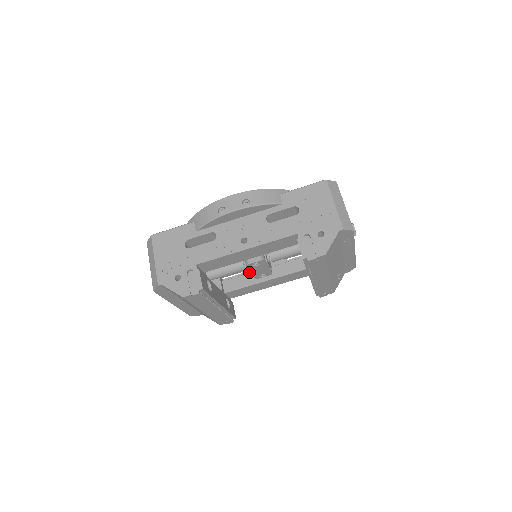
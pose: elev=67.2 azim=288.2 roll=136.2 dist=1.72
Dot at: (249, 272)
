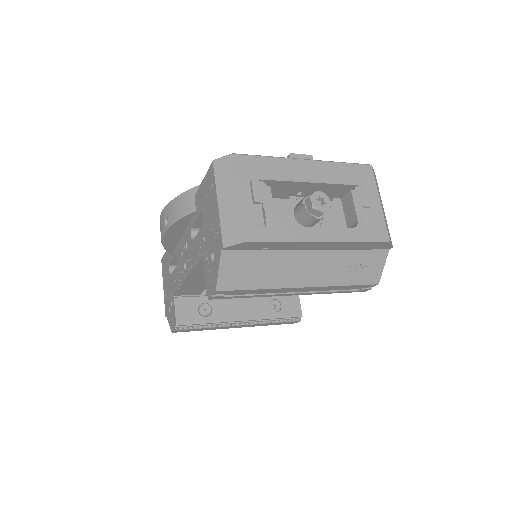
Dot at: occluded
